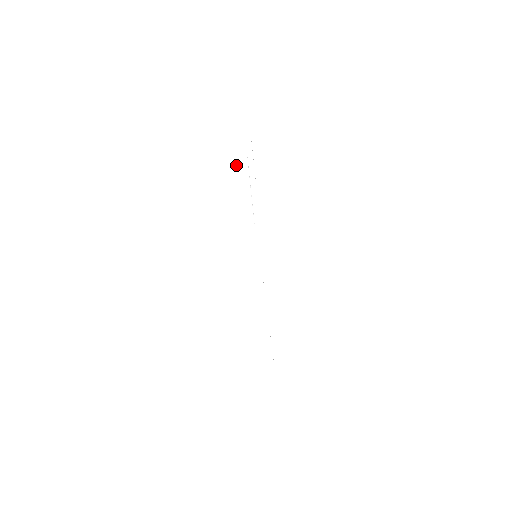
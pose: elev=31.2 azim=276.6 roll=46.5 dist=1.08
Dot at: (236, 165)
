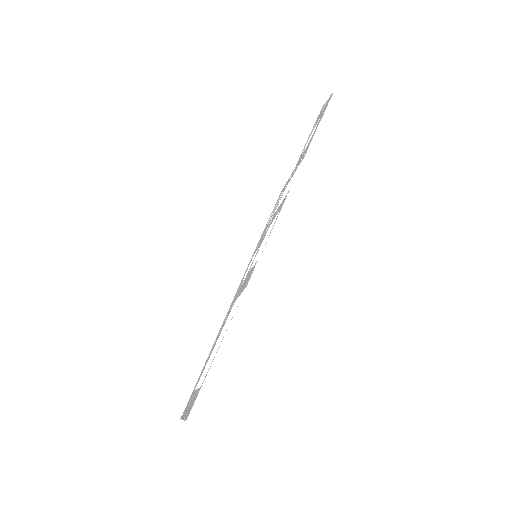
Dot at: (302, 159)
